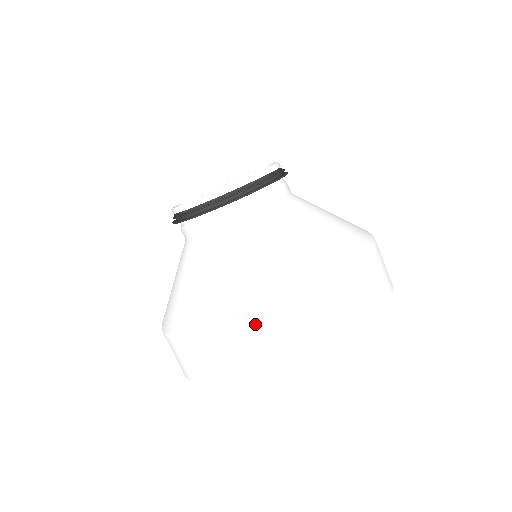
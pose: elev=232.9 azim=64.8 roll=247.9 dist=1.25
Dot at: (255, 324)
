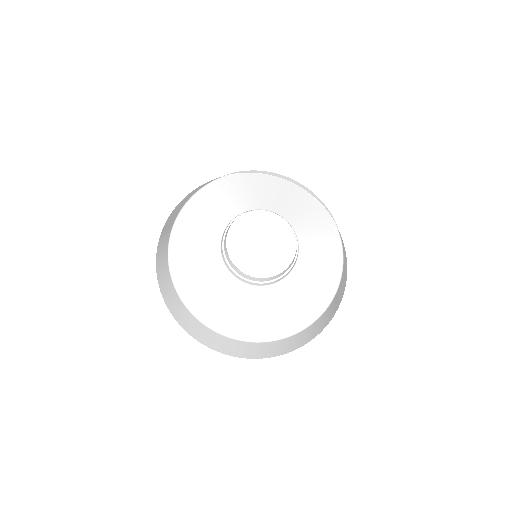
Dot at: occluded
